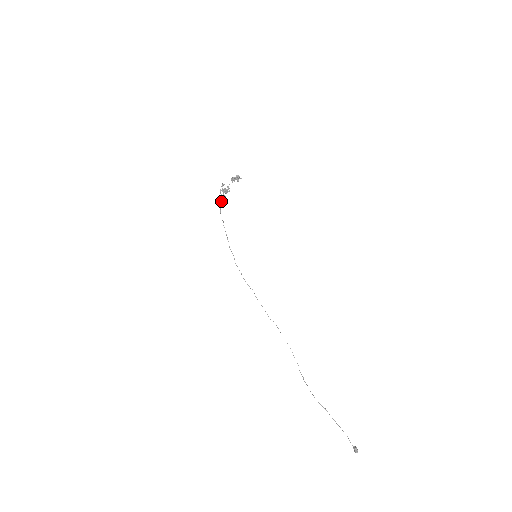
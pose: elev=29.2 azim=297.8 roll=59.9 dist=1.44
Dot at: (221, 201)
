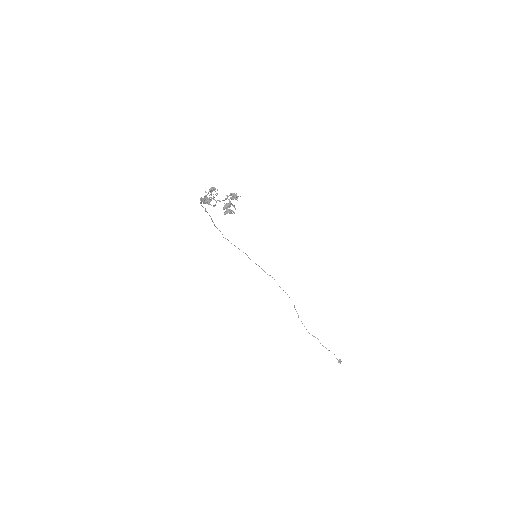
Dot at: occluded
